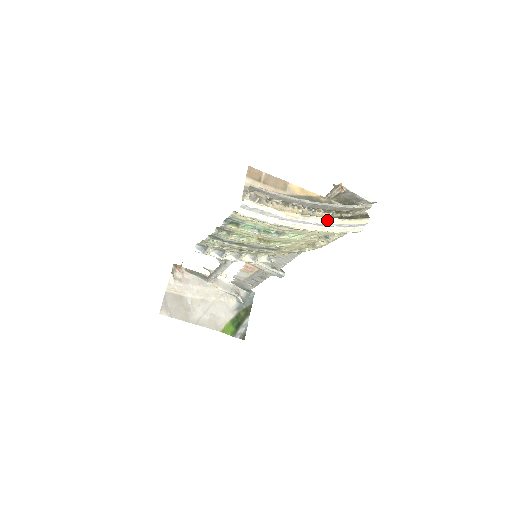
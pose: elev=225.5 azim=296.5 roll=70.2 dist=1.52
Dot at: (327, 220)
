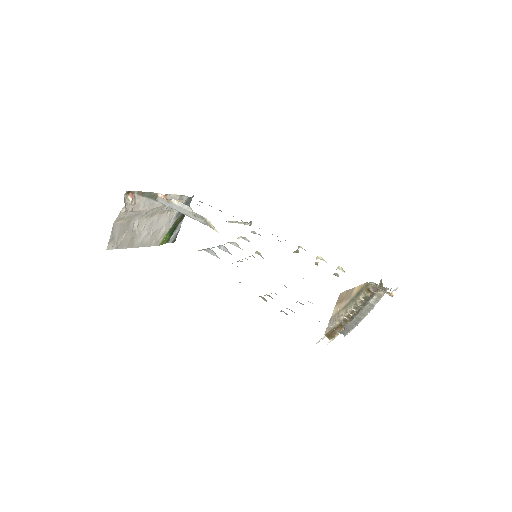
Dot at: occluded
